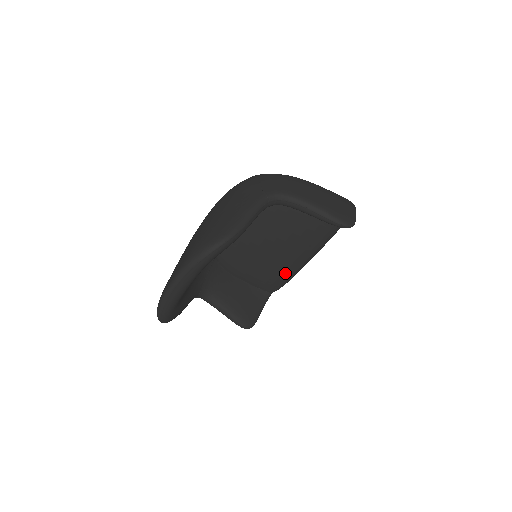
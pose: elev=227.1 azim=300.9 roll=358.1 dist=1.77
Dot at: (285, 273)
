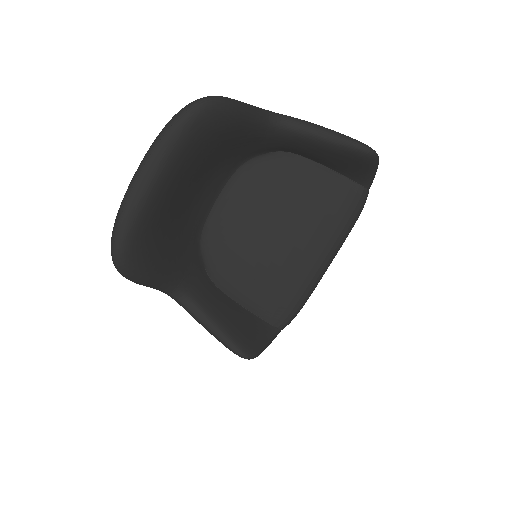
Dot at: (295, 286)
